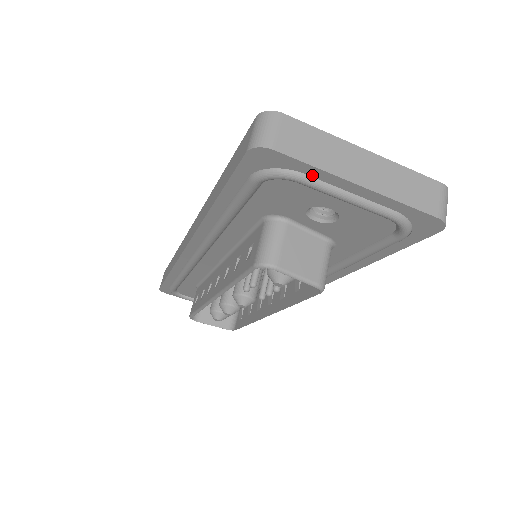
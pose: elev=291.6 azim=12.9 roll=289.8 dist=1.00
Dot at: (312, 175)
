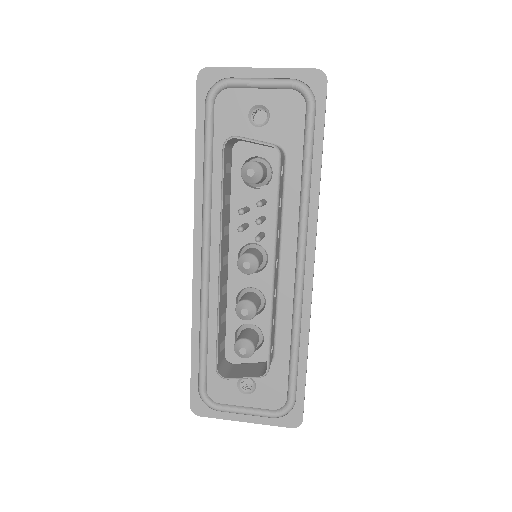
Dot at: (235, 76)
